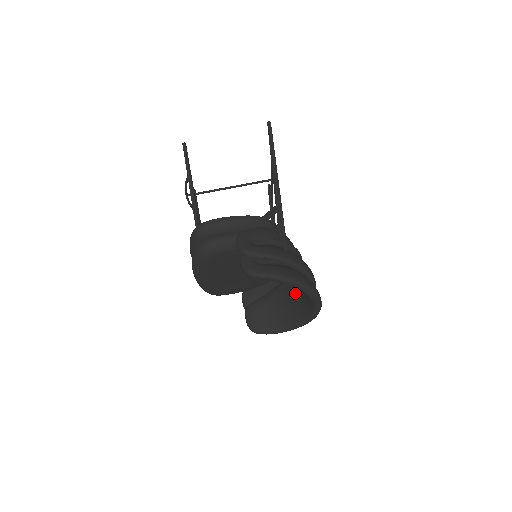
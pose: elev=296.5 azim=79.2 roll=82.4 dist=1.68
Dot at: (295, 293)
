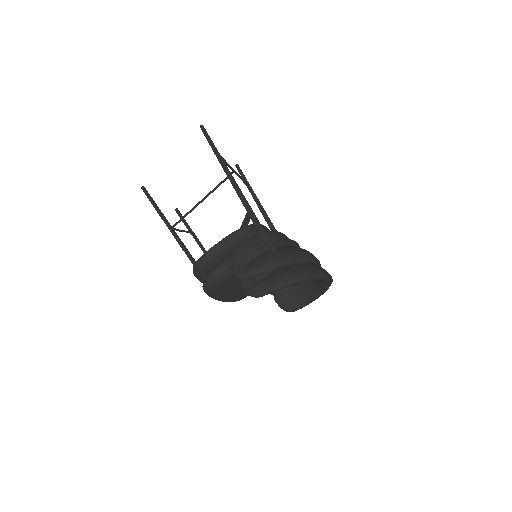
Dot at: occluded
